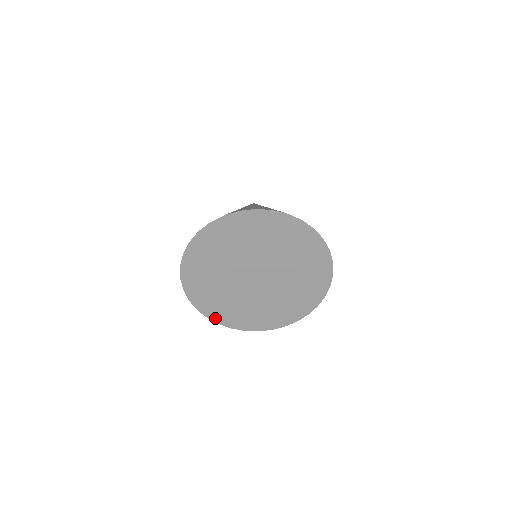
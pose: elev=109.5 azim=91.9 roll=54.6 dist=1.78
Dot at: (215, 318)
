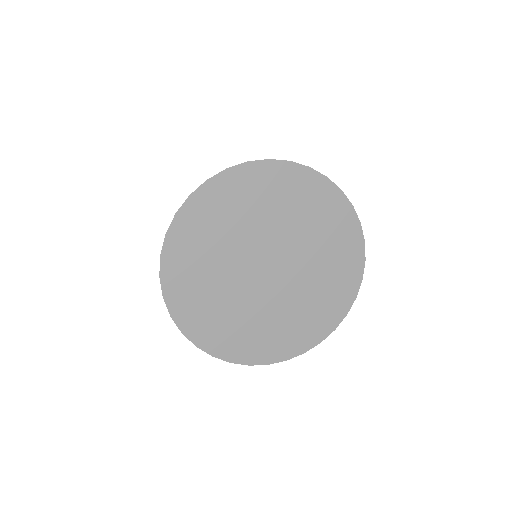
Dot at: (207, 346)
